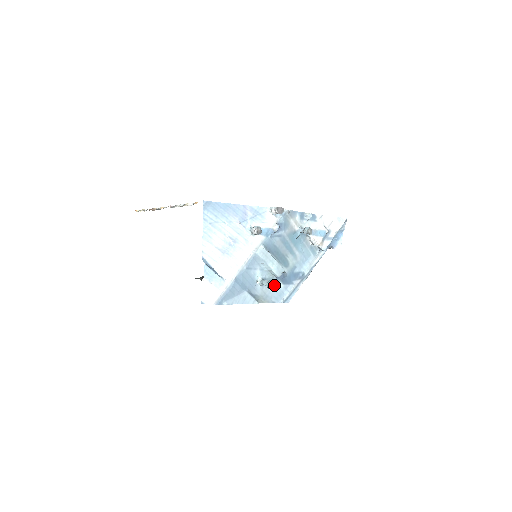
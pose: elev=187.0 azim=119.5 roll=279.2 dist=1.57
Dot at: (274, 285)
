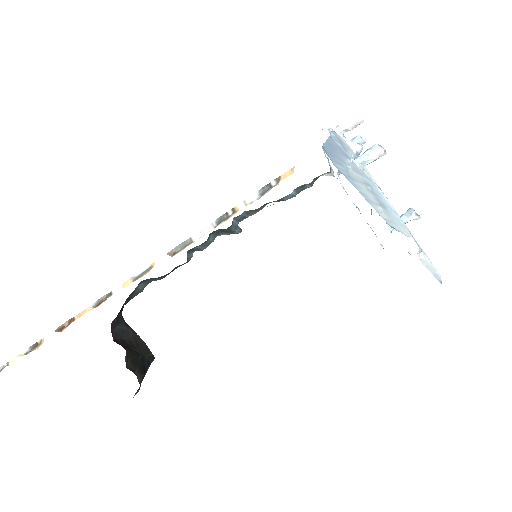
Dot at: occluded
